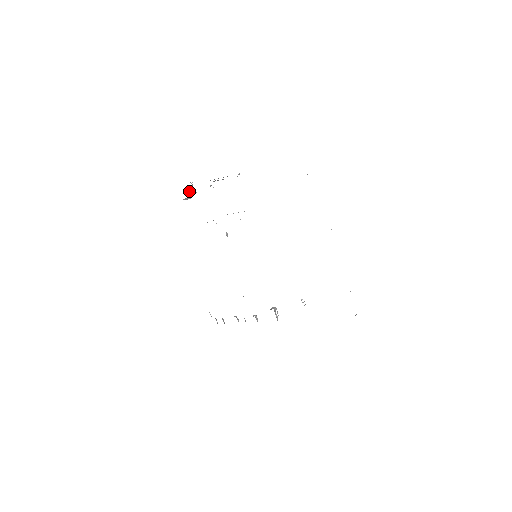
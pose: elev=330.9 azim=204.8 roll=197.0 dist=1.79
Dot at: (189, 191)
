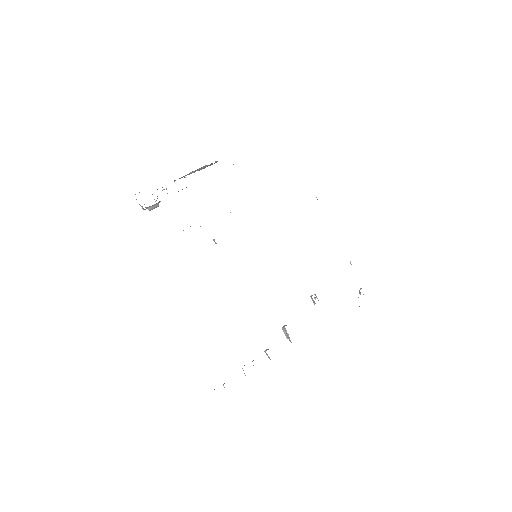
Dot at: occluded
